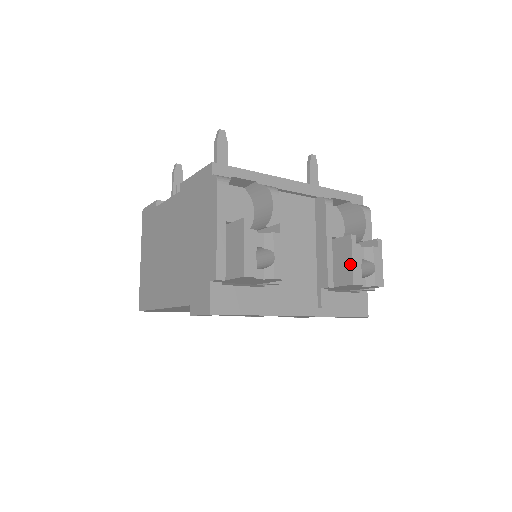
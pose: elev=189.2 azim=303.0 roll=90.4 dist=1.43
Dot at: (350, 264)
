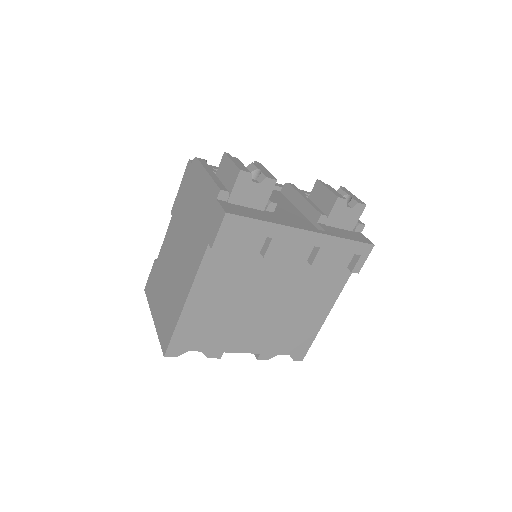
Dot at: (328, 192)
